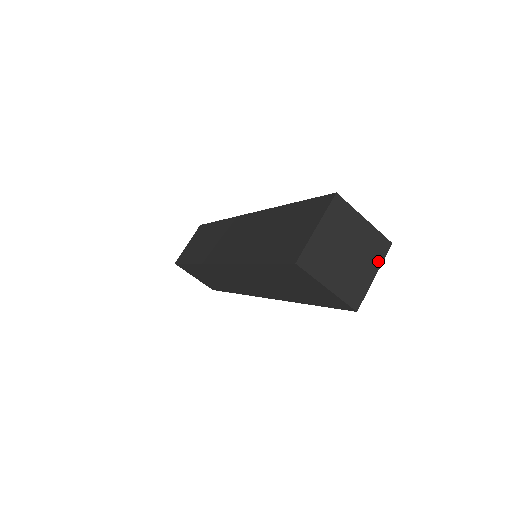
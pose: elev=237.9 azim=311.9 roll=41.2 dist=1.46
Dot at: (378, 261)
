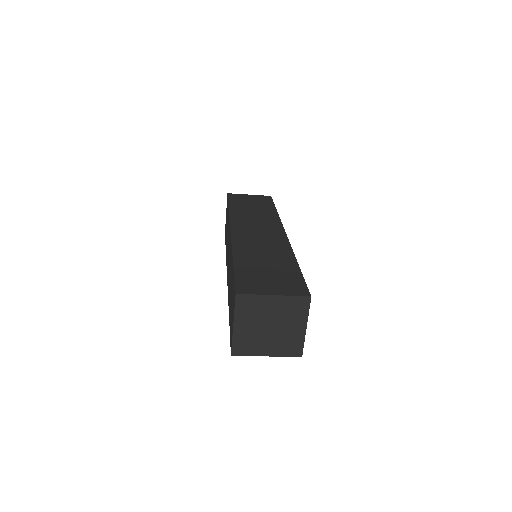
Dot at: (303, 316)
